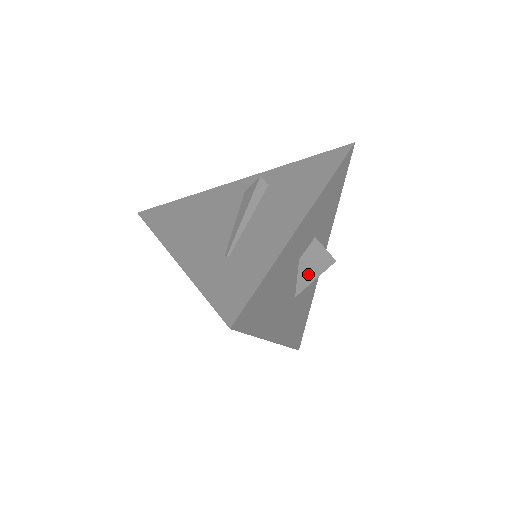
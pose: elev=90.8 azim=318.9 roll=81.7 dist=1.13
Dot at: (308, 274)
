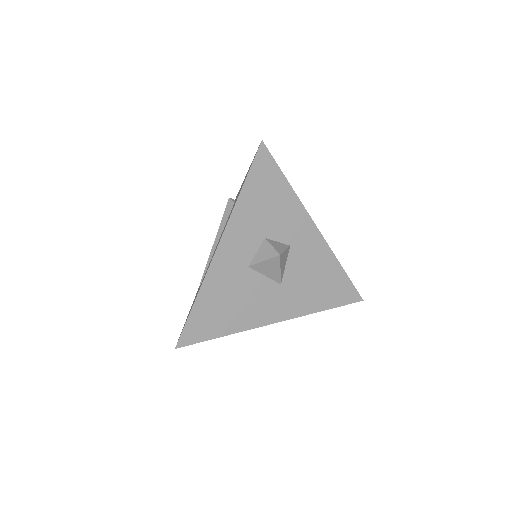
Dot at: (269, 270)
